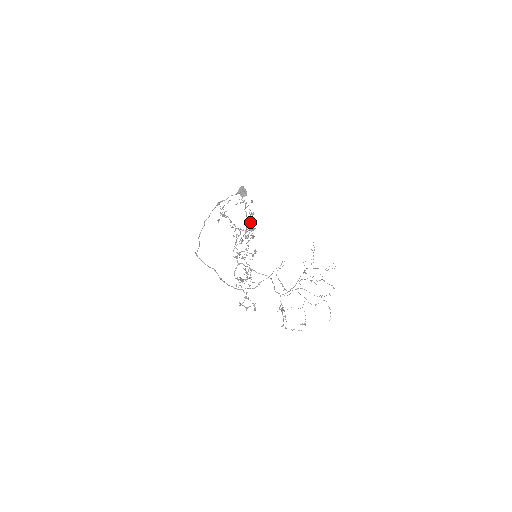
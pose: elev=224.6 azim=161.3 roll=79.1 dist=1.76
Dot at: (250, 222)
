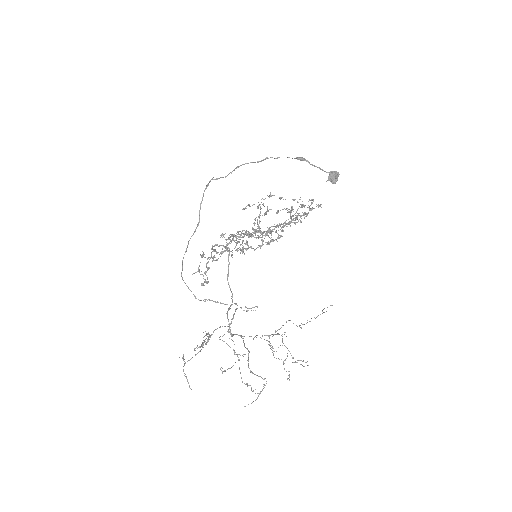
Dot at: occluded
